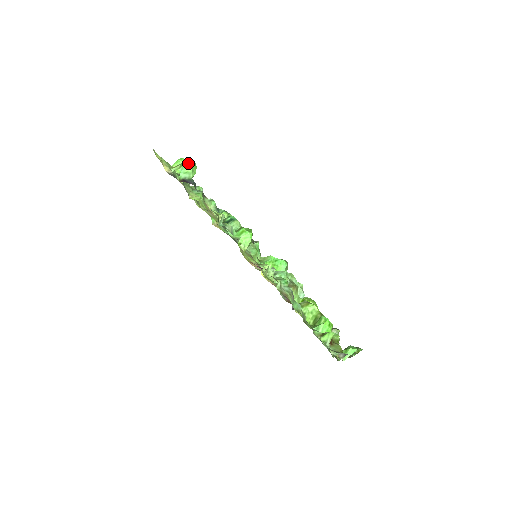
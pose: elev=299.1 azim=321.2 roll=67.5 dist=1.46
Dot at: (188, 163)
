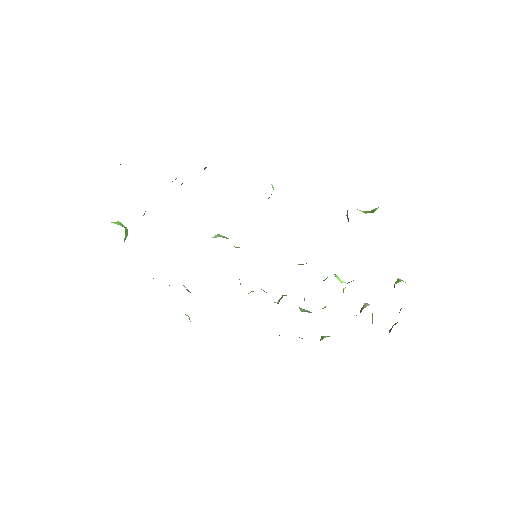
Dot at: occluded
